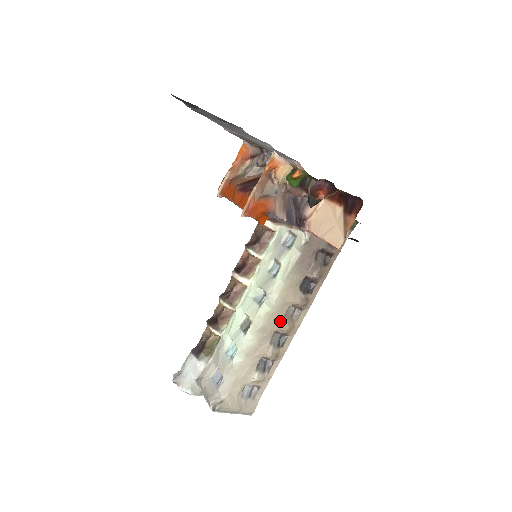
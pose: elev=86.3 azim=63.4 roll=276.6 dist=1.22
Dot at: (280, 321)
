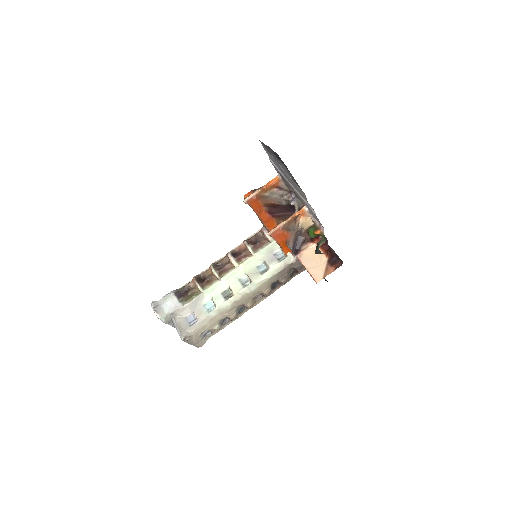
Dot at: (249, 300)
